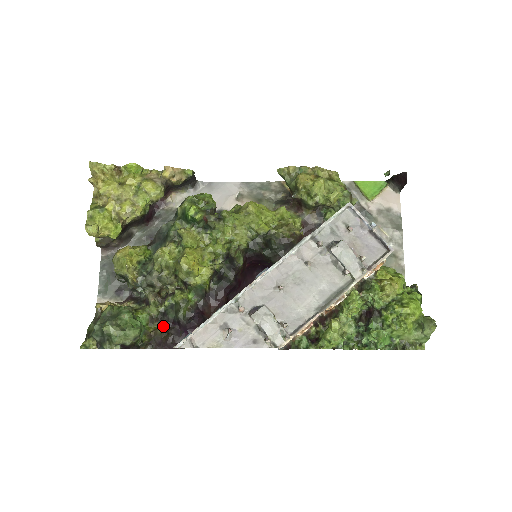
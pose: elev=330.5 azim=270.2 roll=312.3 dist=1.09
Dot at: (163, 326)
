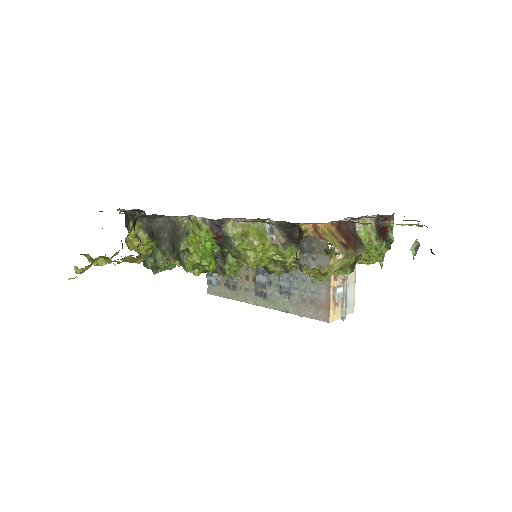
Dot at: occluded
